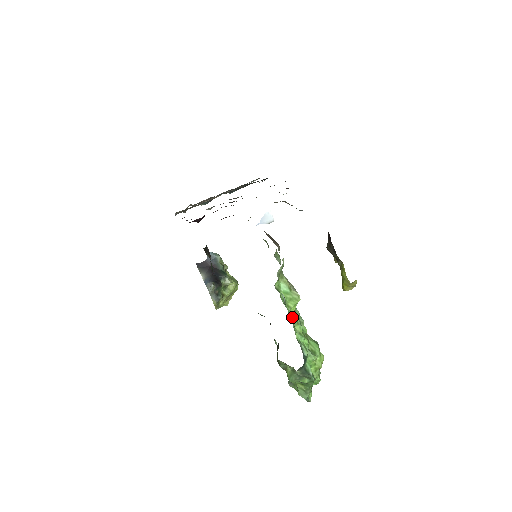
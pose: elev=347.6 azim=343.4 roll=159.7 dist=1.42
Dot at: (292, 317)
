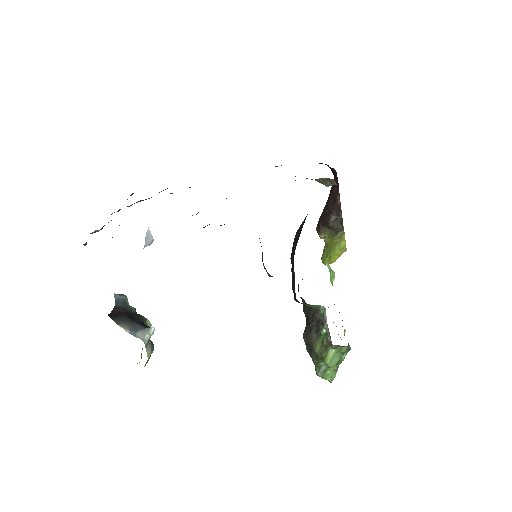
Dot at: occluded
